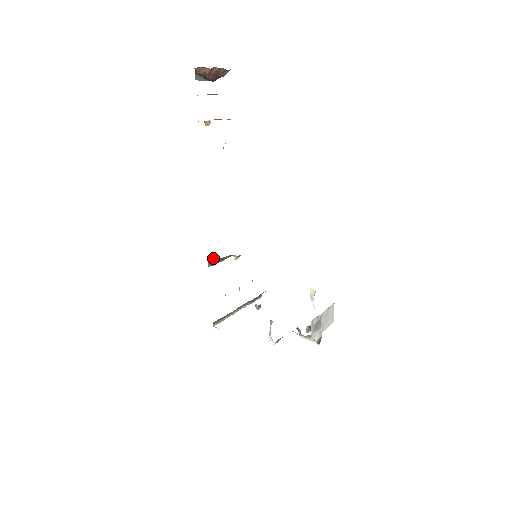
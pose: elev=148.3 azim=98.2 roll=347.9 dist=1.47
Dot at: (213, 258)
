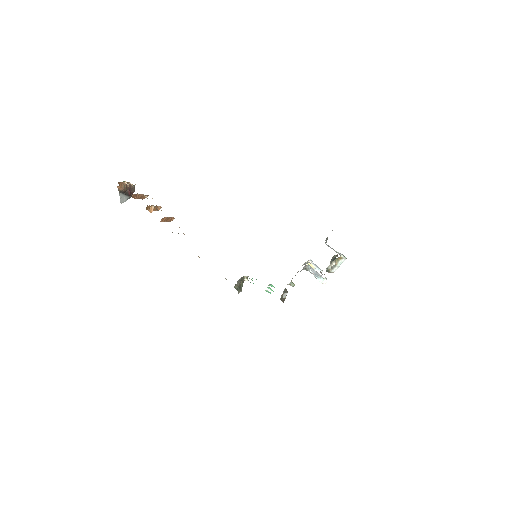
Dot at: (235, 287)
